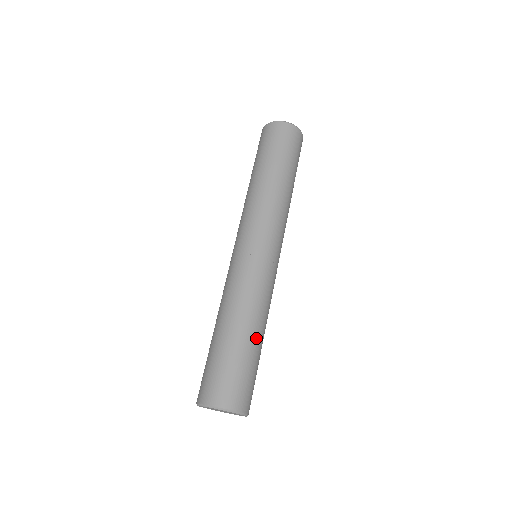
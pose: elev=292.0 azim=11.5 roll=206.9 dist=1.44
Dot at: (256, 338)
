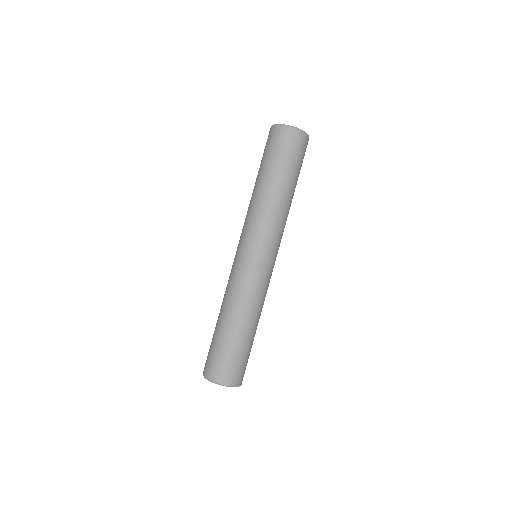
Dot at: (242, 330)
